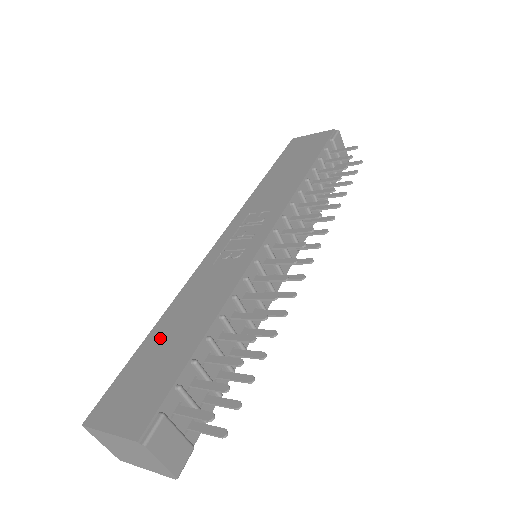
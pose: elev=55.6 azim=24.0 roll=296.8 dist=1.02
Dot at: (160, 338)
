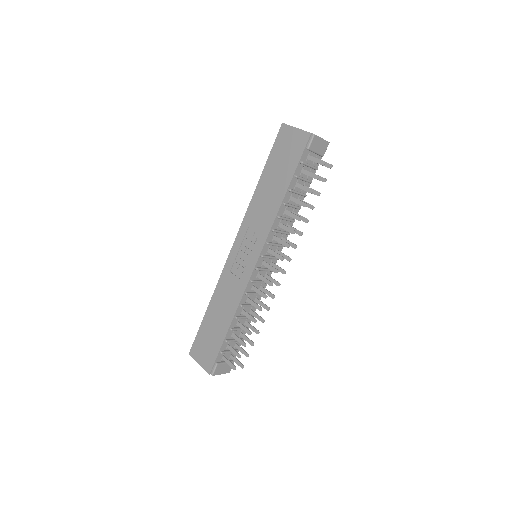
Dot at: (211, 319)
